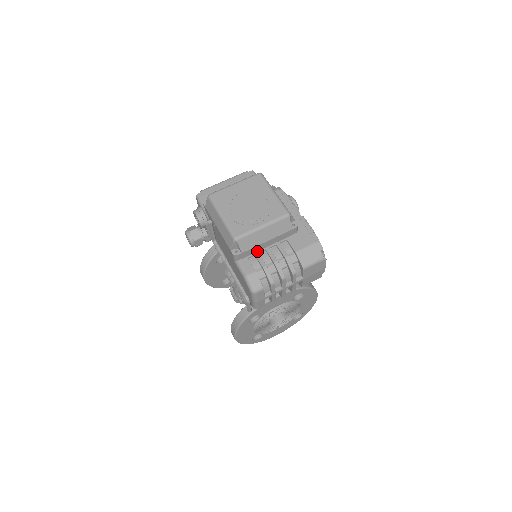
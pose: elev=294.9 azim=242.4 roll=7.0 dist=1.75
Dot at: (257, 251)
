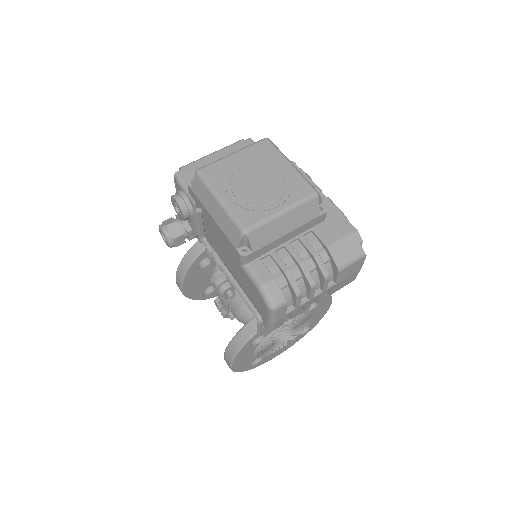
Dot at: (272, 248)
